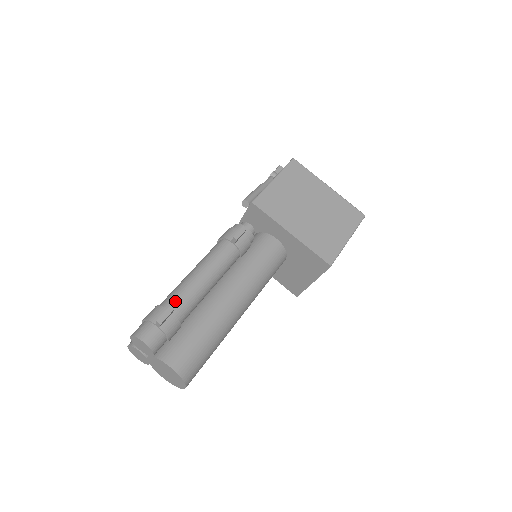
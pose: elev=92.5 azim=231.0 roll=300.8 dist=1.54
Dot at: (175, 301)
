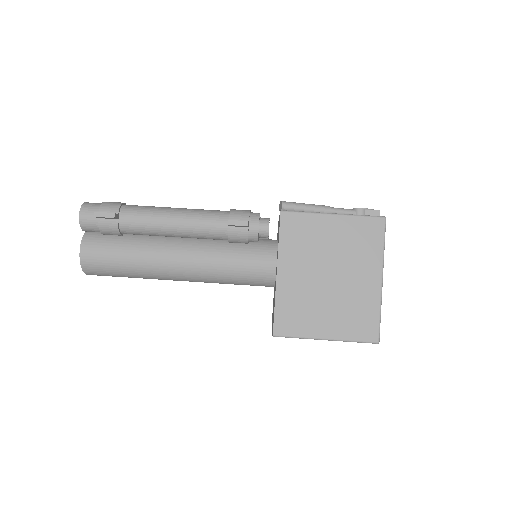
Dot at: (132, 214)
